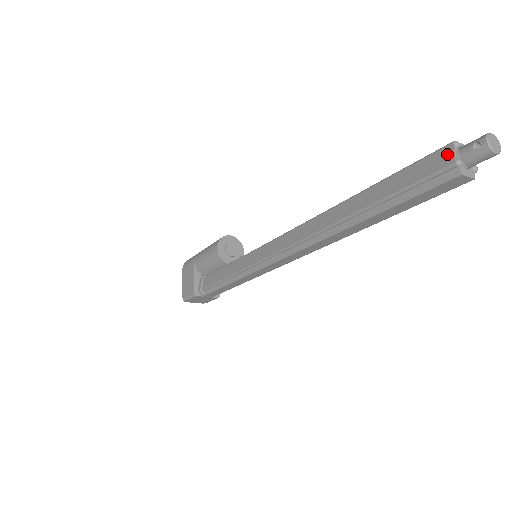
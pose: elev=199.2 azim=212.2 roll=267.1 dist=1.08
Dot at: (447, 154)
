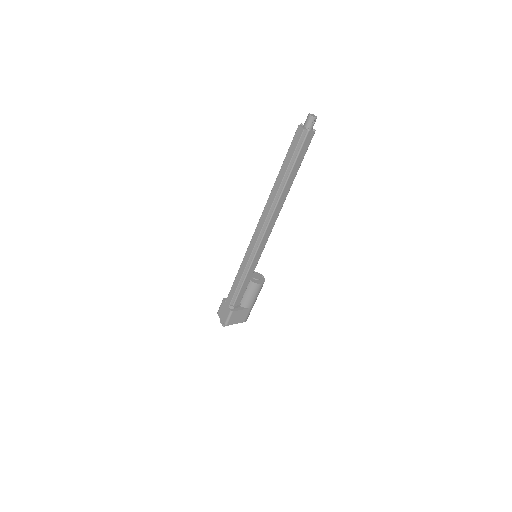
Dot at: occluded
